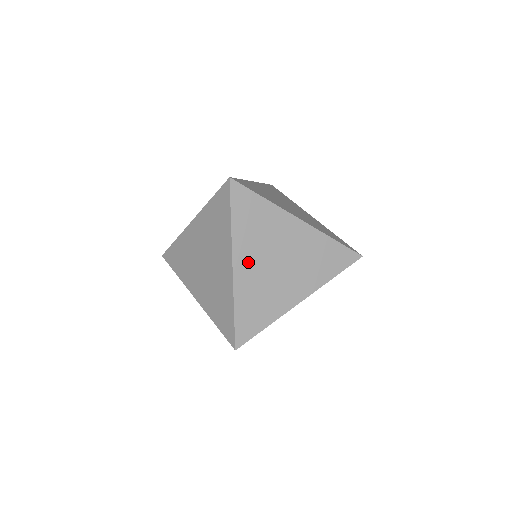
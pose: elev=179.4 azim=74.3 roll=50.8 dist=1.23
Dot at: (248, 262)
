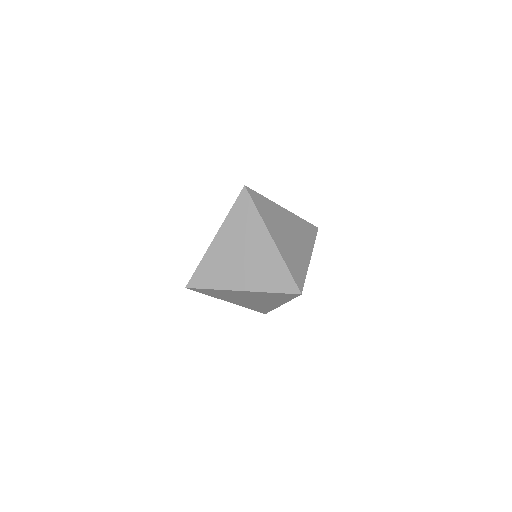
Dot at: occluded
